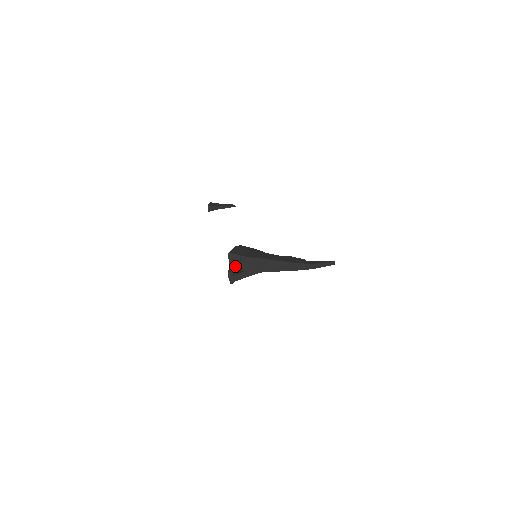
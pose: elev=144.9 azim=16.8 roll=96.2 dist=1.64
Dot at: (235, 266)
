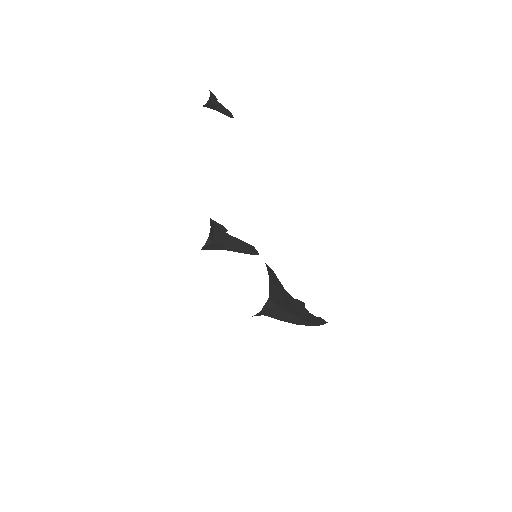
Dot at: (264, 312)
